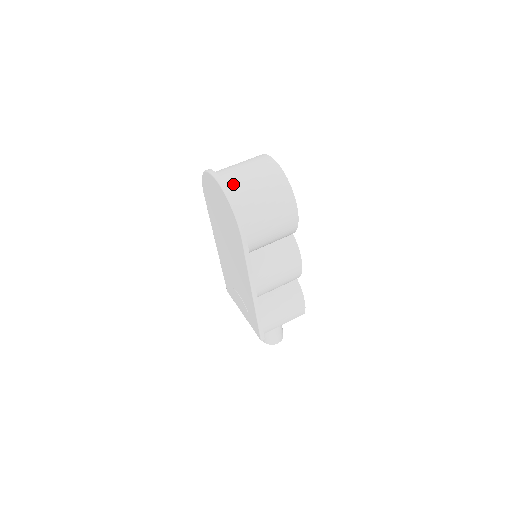
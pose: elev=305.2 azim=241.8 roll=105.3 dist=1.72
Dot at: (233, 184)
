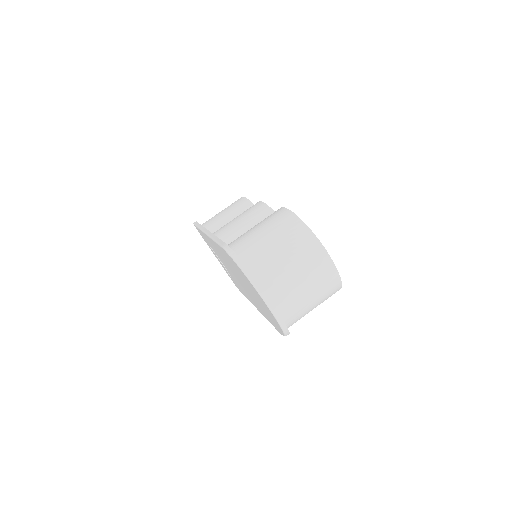
Dot at: (289, 311)
